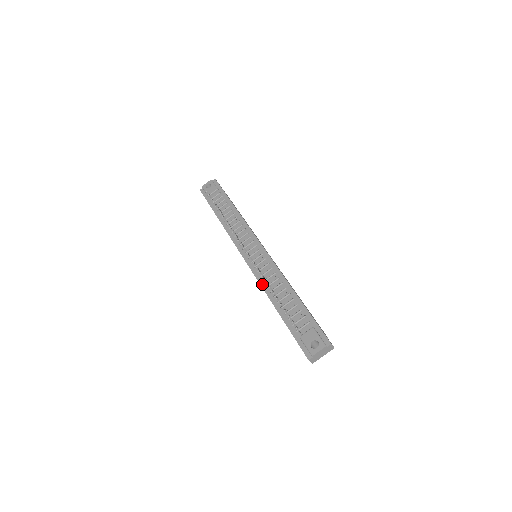
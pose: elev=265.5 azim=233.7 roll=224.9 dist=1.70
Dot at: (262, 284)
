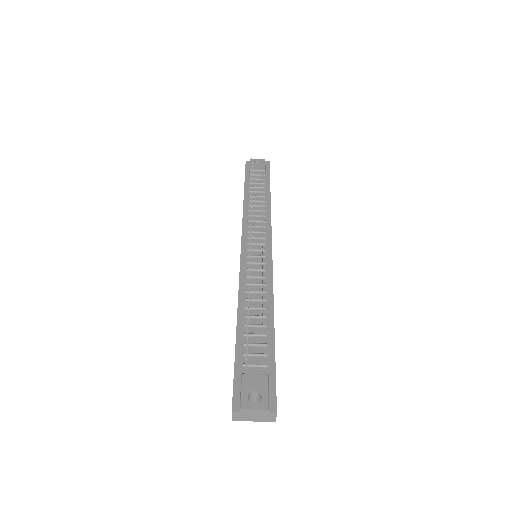
Dot at: (241, 285)
